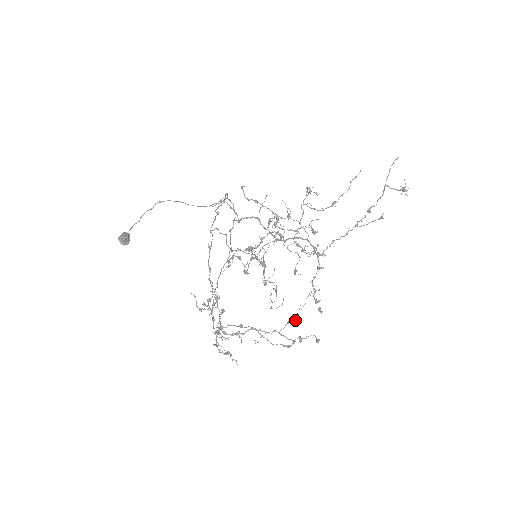
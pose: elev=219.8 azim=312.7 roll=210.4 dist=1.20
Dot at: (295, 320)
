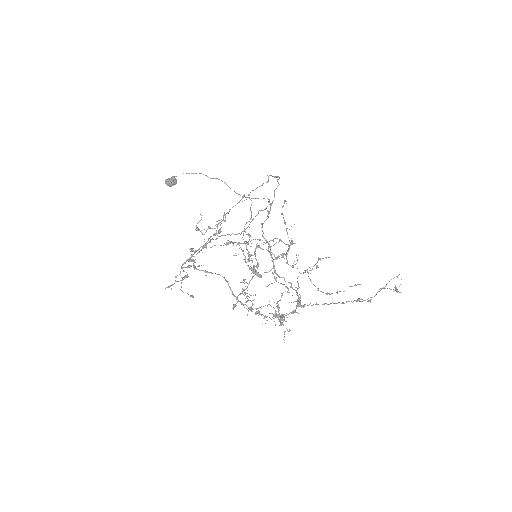
Dot at: (258, 308)
